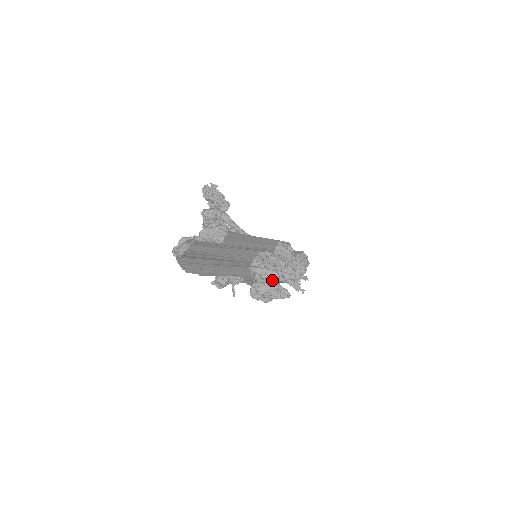
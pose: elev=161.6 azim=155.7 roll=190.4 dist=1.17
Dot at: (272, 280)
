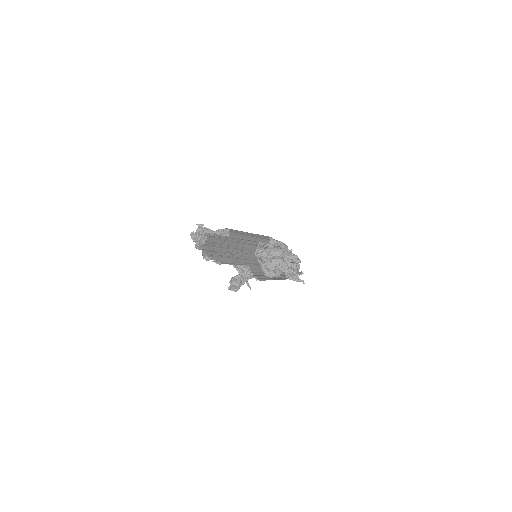
Dot at: (276, 257)
